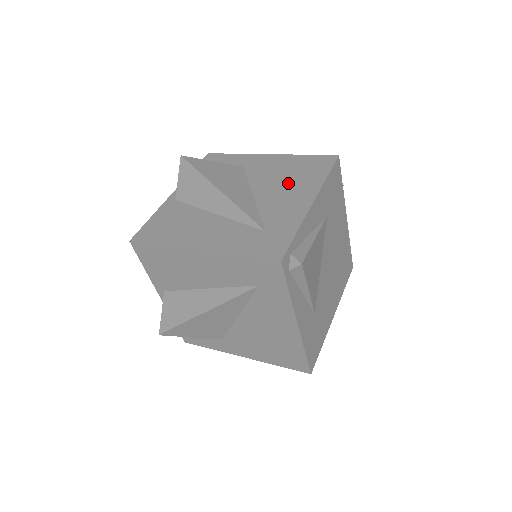
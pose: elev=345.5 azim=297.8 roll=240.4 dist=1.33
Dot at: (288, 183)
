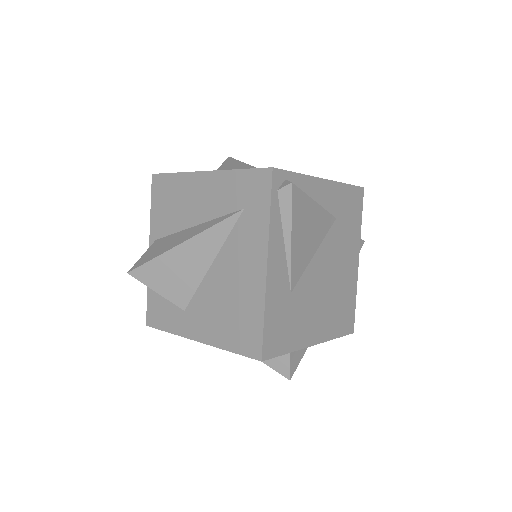
Dot at: occluded
